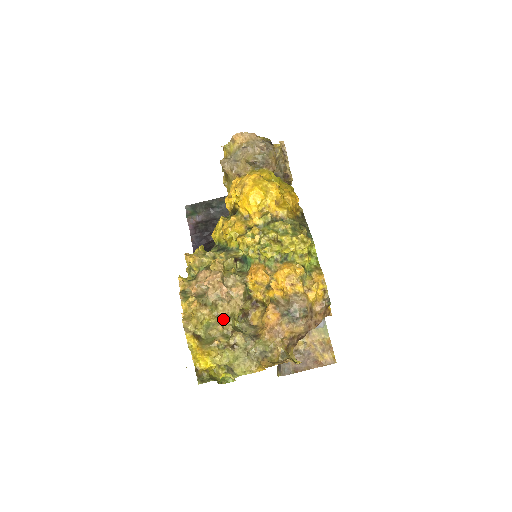
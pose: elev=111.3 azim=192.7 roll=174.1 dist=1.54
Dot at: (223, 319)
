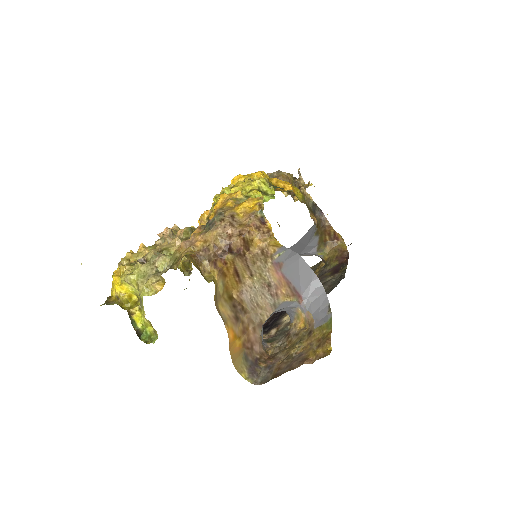
Dot at: occluded
